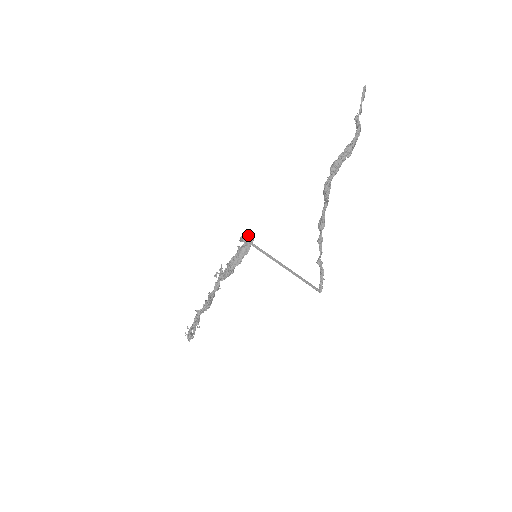
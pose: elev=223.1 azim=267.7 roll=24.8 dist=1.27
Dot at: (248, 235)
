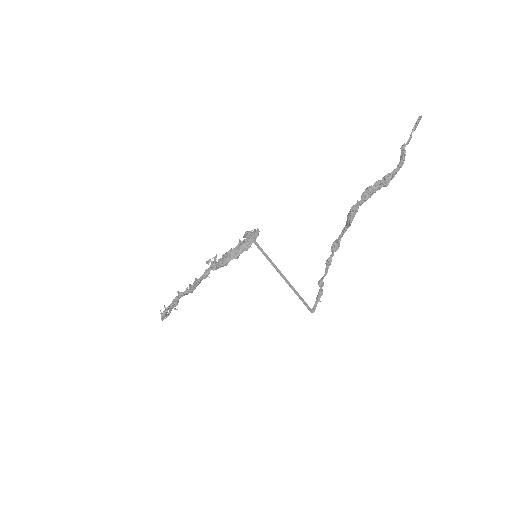
Dot at: (254, 232)
